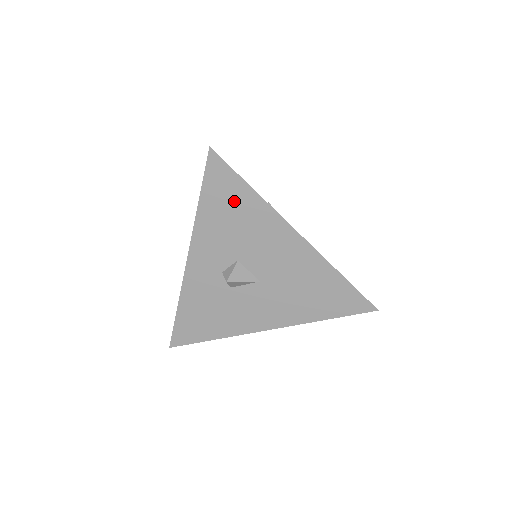
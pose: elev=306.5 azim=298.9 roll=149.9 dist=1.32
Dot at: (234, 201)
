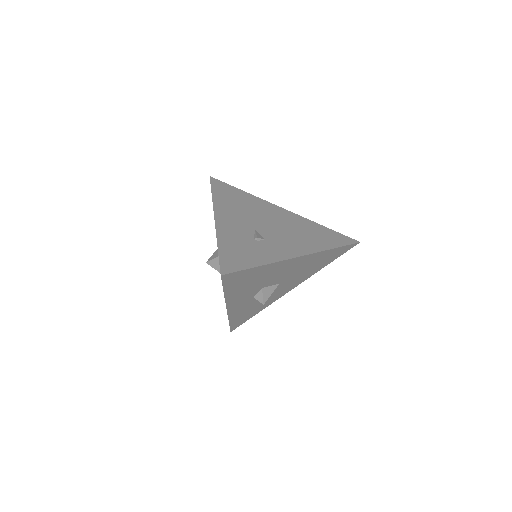
Dot at: (249, 277)
